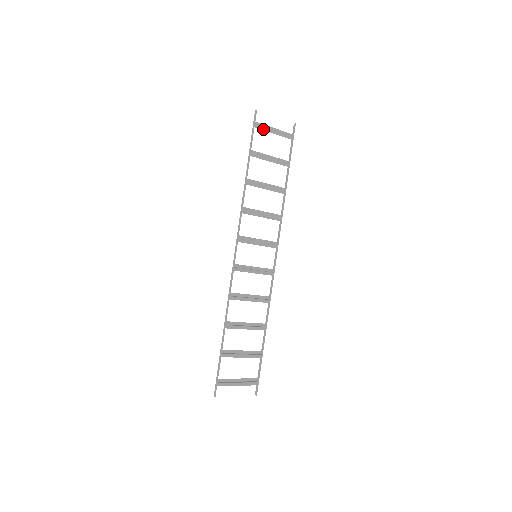
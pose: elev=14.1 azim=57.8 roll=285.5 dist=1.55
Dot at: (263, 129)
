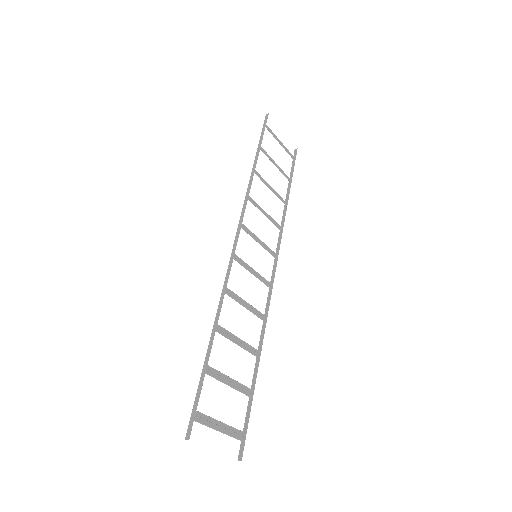
Dot at: (272, 133)
